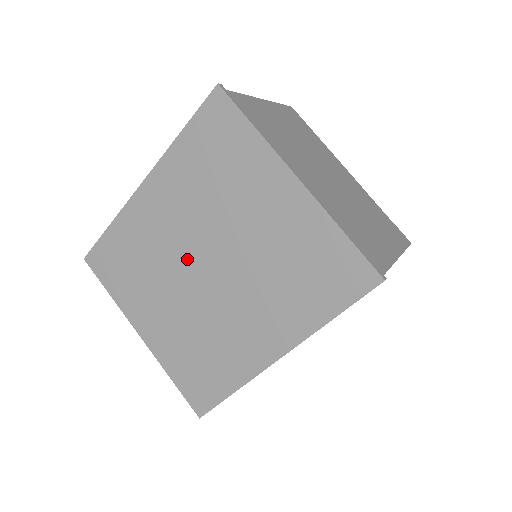
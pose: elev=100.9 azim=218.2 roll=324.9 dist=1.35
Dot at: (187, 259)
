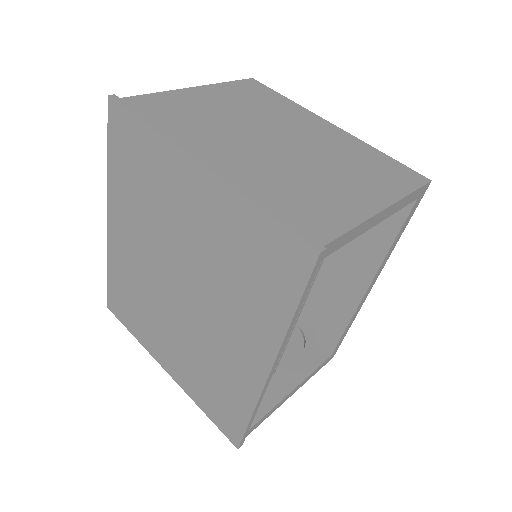
Dot at: (162, 285)
